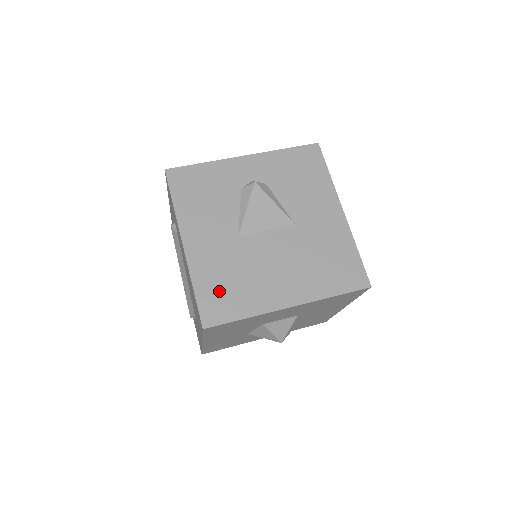
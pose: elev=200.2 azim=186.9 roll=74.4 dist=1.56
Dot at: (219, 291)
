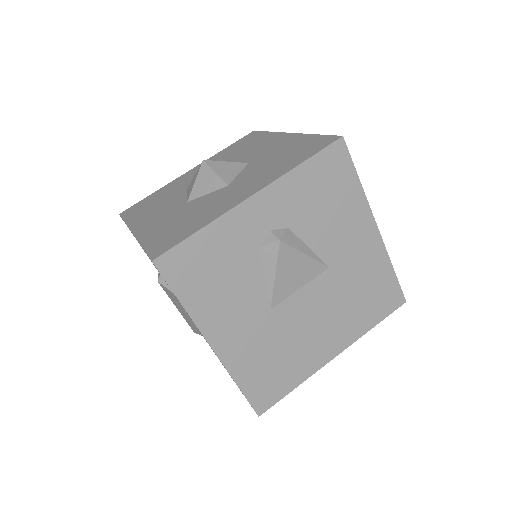
Dot at: (265, 376)
